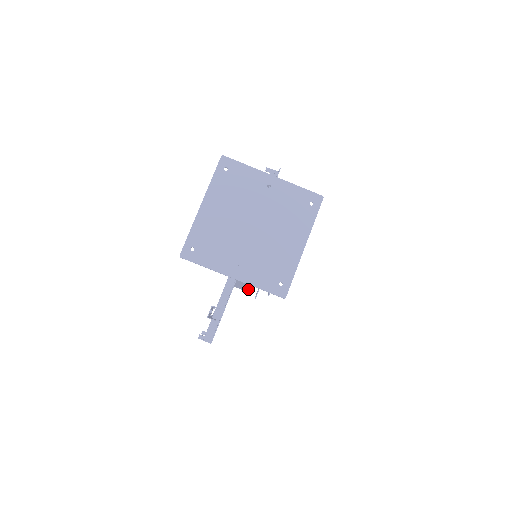
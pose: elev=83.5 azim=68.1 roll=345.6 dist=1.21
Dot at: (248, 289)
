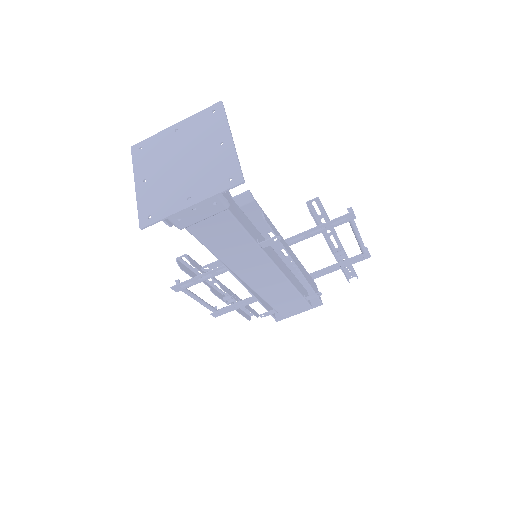
Dot at: (260, 301)
